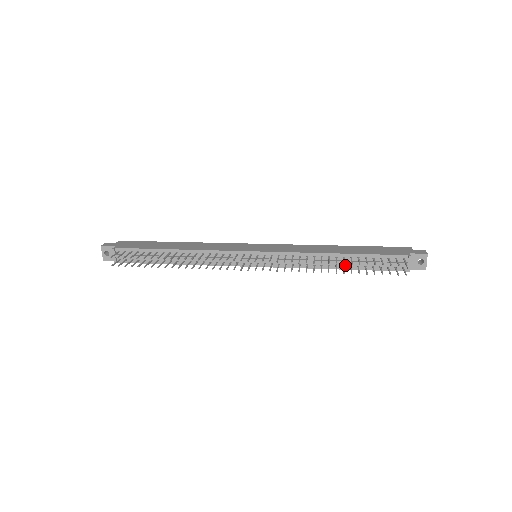
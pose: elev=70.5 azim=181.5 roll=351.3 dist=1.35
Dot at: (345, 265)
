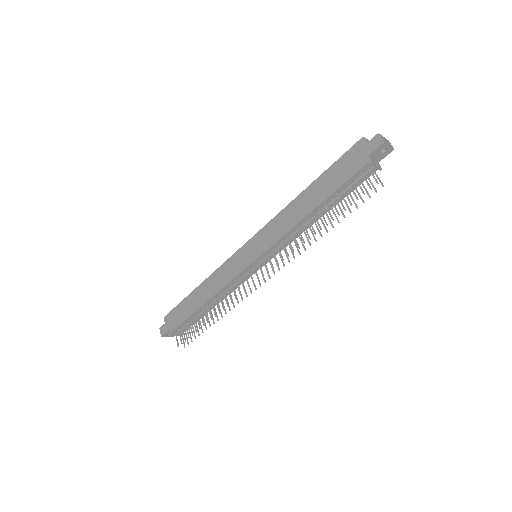
Dot at: (326, 210)
